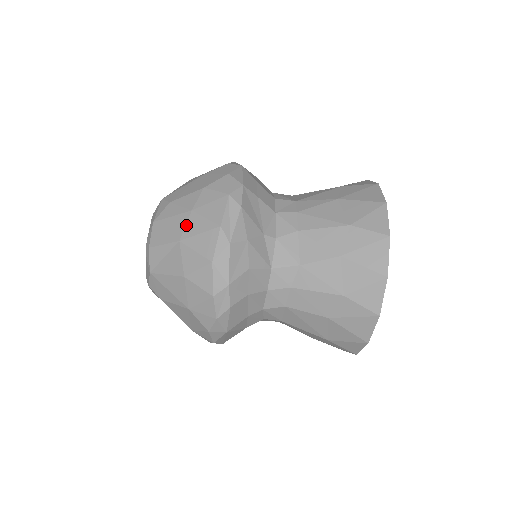
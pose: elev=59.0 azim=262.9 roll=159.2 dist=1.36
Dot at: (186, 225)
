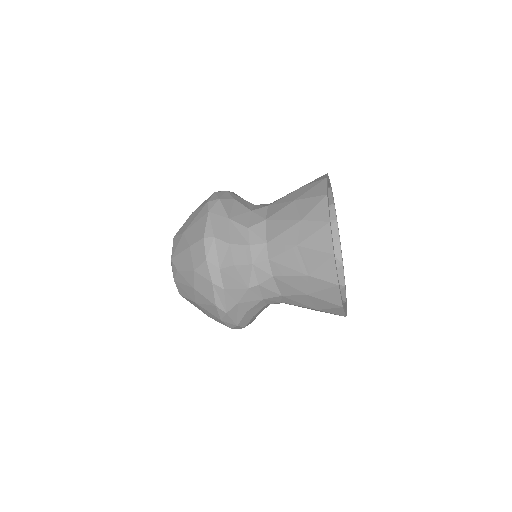
Dot at: (195, 296)
